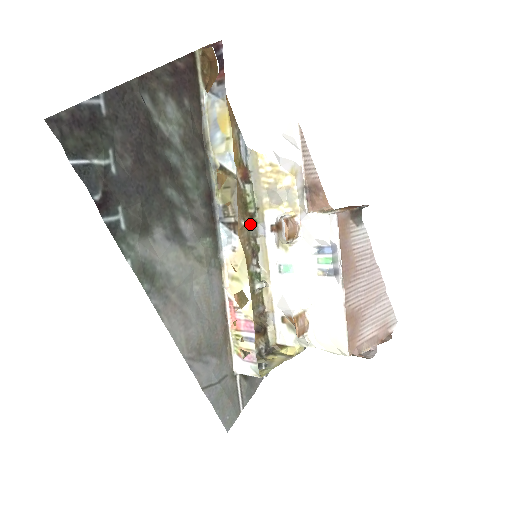
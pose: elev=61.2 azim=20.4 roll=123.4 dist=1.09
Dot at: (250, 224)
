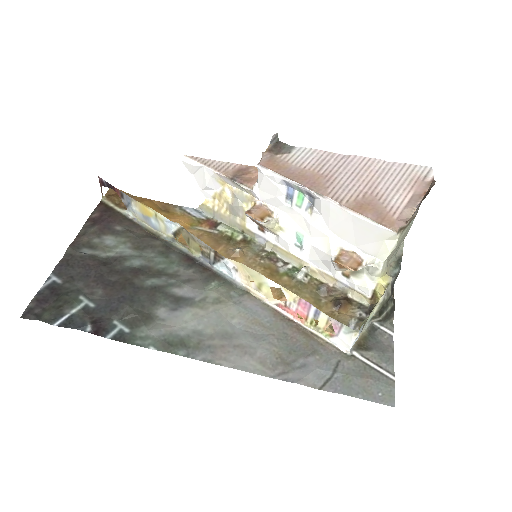
Dot at: (249, 246)
